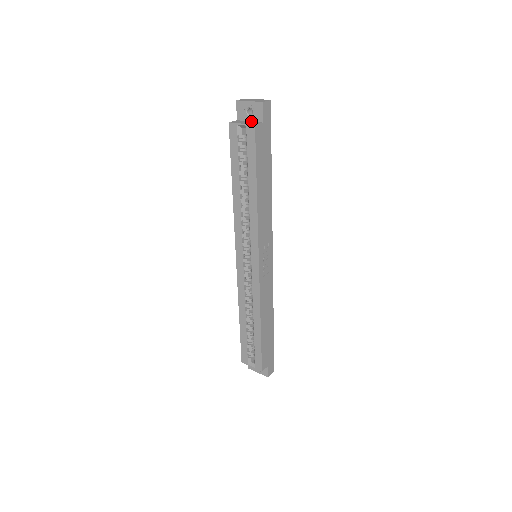
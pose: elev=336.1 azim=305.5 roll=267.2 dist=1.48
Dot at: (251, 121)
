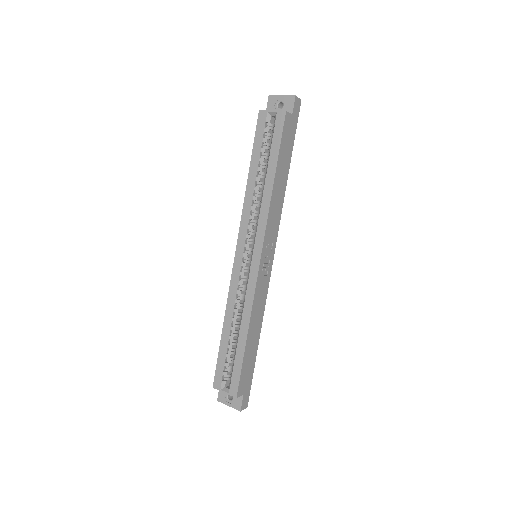
Dot at: occluded
